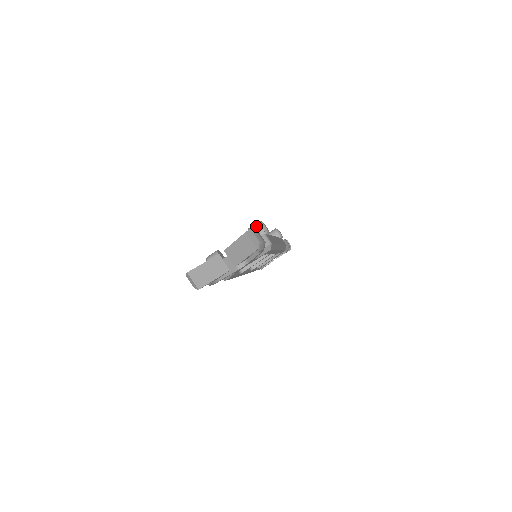
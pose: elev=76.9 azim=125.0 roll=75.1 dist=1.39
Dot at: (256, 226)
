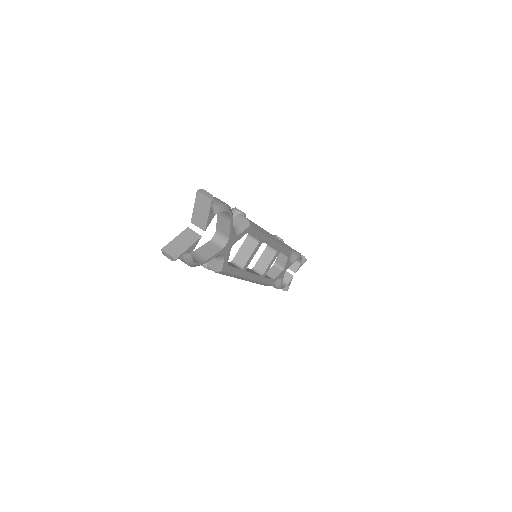
Dot at: occluded
